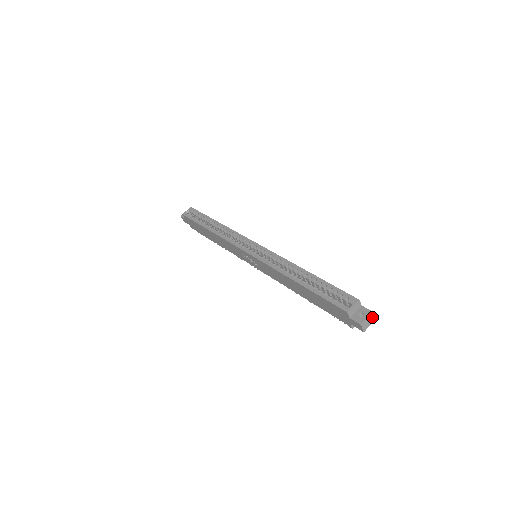
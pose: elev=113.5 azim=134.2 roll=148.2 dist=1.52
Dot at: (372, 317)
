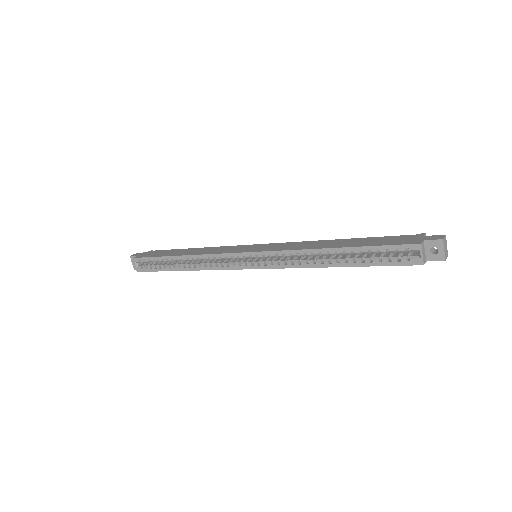
Dot at: (444, 241)
